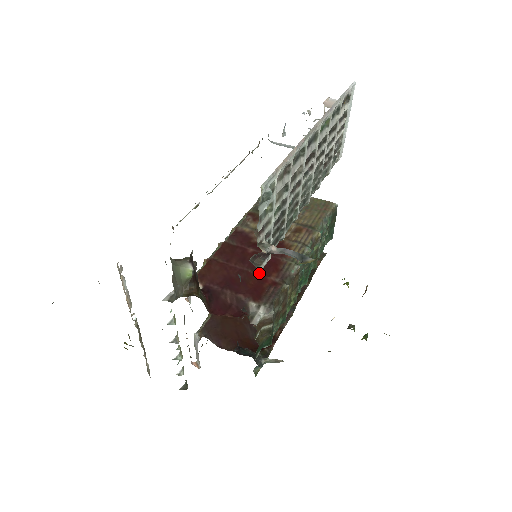
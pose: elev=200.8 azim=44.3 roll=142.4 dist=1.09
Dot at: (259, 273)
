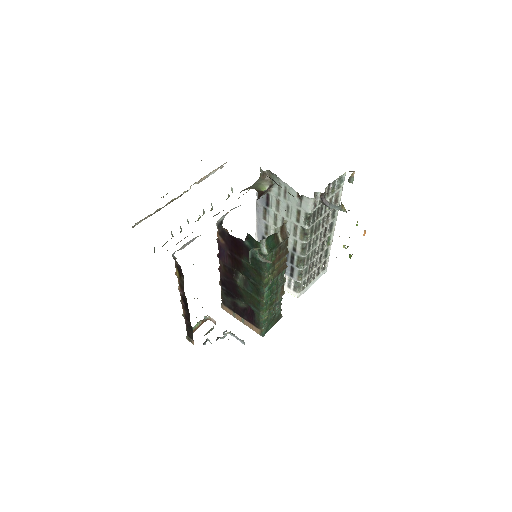
Dot at: (313, 201)
